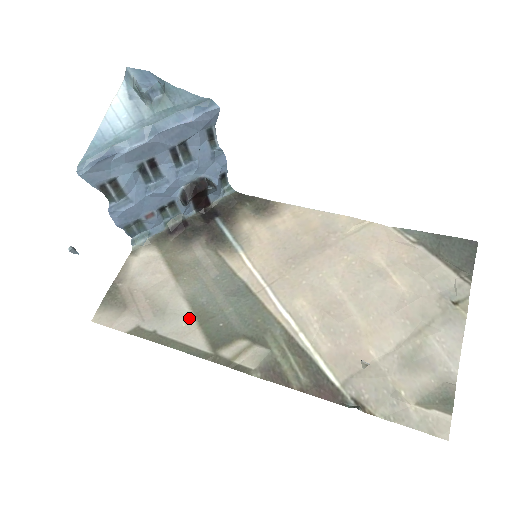
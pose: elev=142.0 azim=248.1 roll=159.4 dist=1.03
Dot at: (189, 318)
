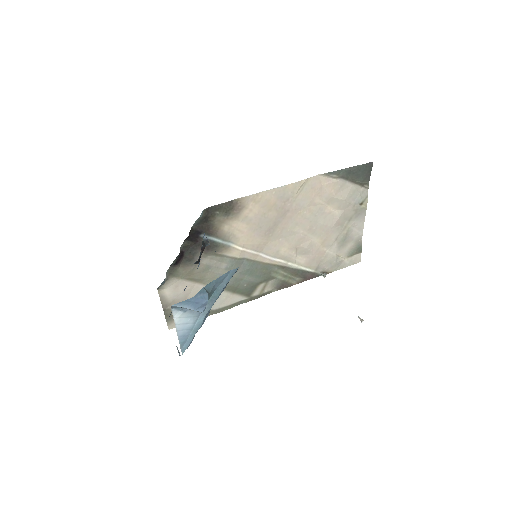
Dot at: (225, 294)
